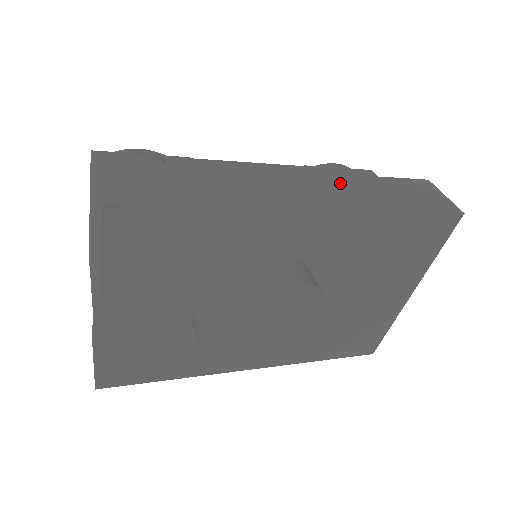
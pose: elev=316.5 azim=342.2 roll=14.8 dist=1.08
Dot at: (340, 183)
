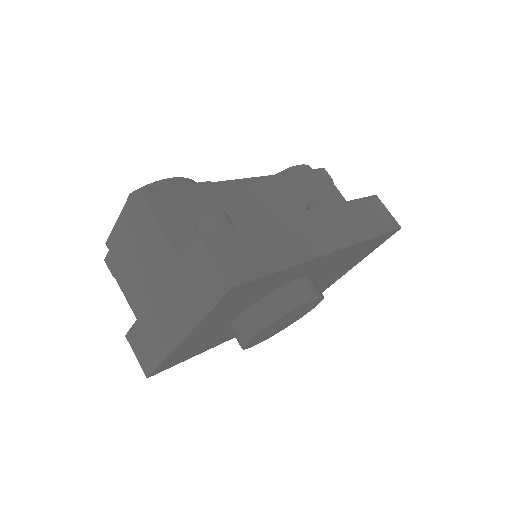
Dot at: (337, 216)
